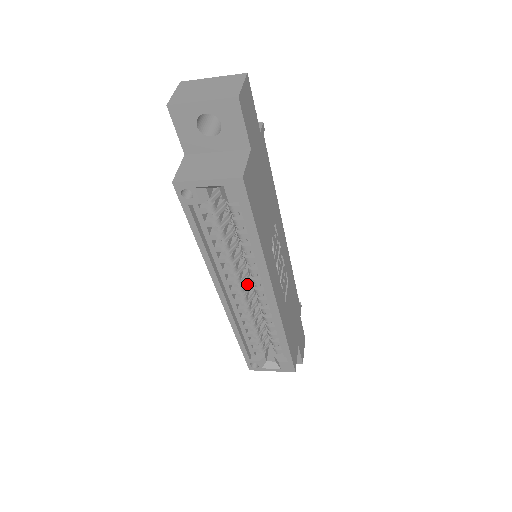
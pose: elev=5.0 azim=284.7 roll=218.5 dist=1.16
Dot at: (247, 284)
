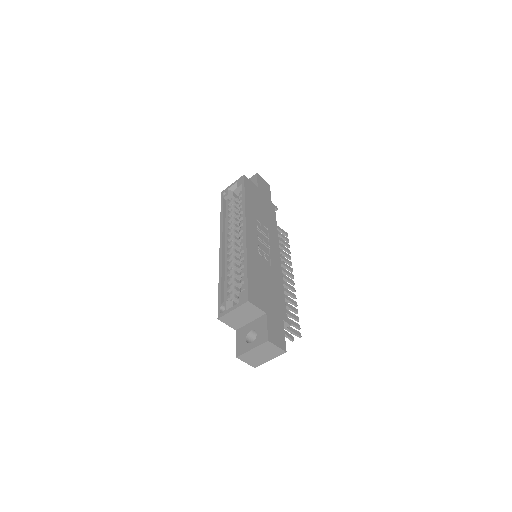
Dot at: (239, 247)
